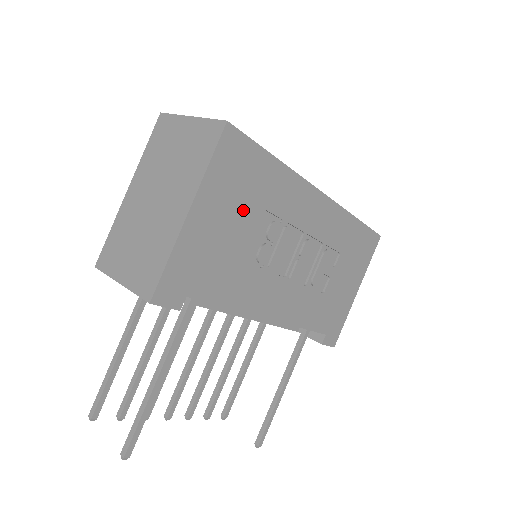
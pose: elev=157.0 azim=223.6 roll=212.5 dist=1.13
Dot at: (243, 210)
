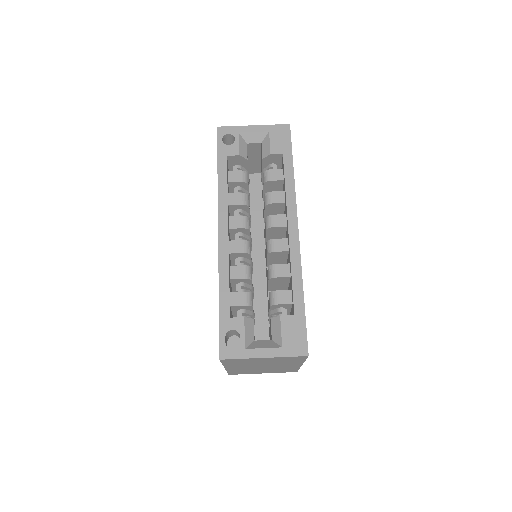
Dot at: occluded
